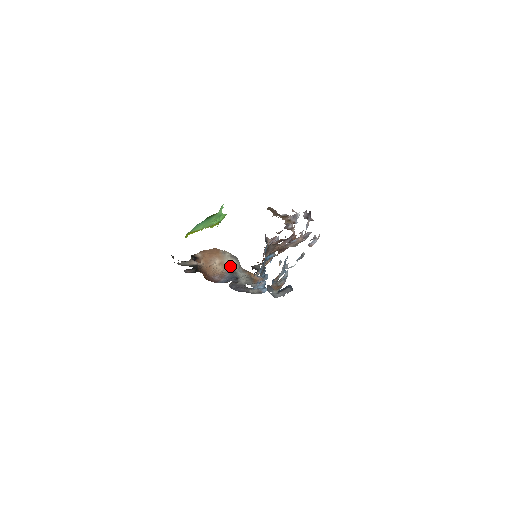
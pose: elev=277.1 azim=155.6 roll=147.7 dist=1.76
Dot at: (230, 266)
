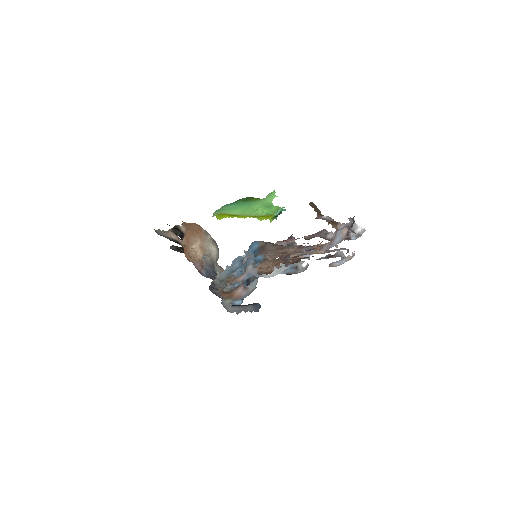
Dot at: (210, 254)
